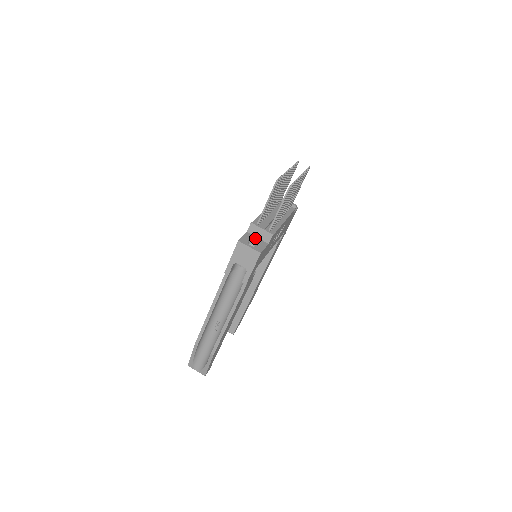
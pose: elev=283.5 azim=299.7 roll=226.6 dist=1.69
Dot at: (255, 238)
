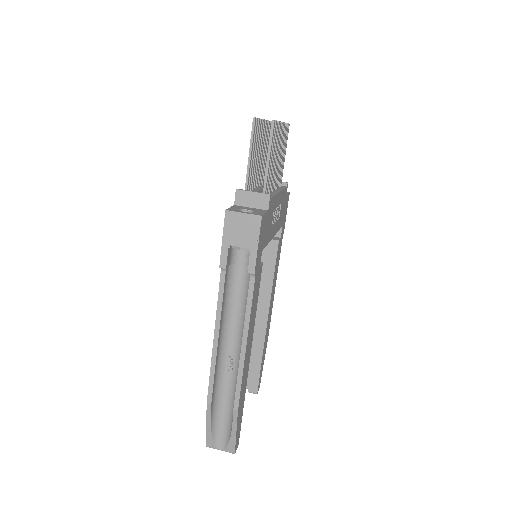
Dot at: (248, 208)
